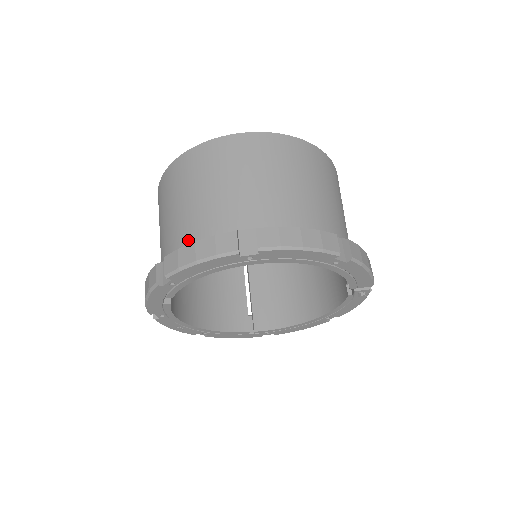
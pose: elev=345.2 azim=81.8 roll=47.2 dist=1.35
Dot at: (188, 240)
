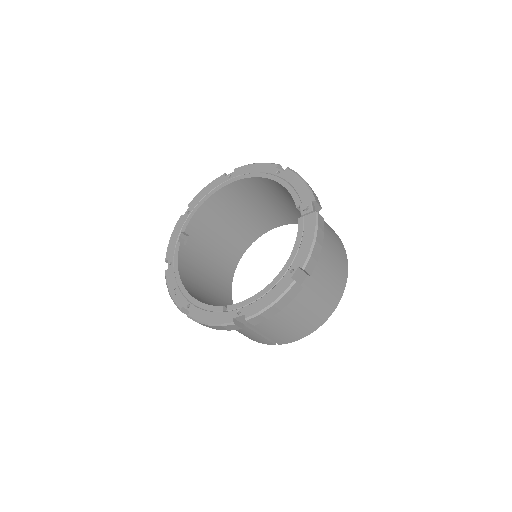
Dot at: occluded
